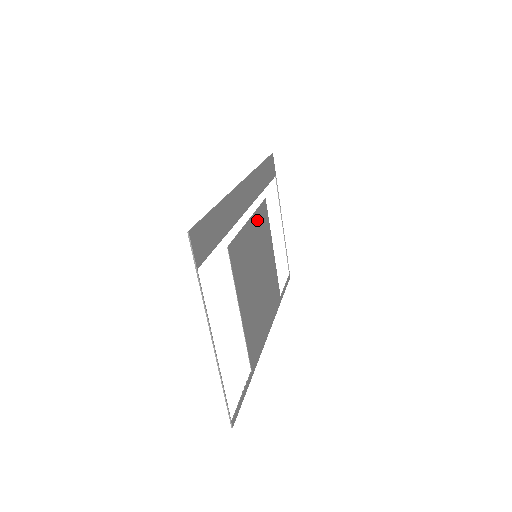
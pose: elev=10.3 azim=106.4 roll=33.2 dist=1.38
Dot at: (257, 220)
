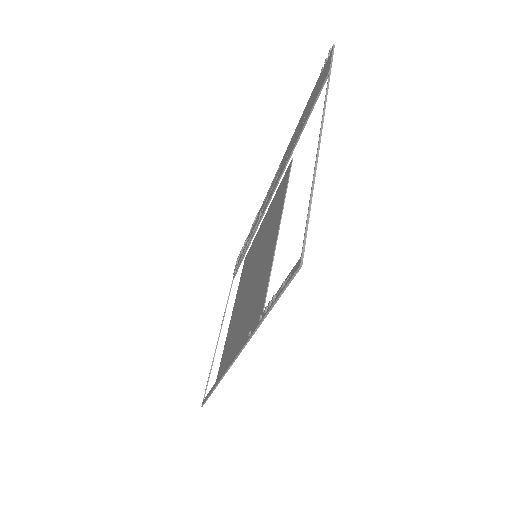
Dot at: (255, 242)
